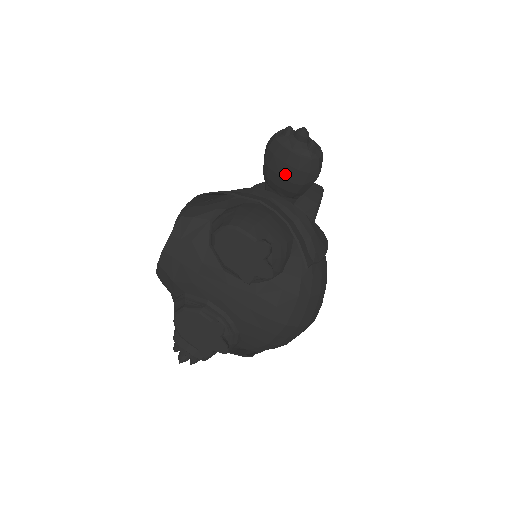
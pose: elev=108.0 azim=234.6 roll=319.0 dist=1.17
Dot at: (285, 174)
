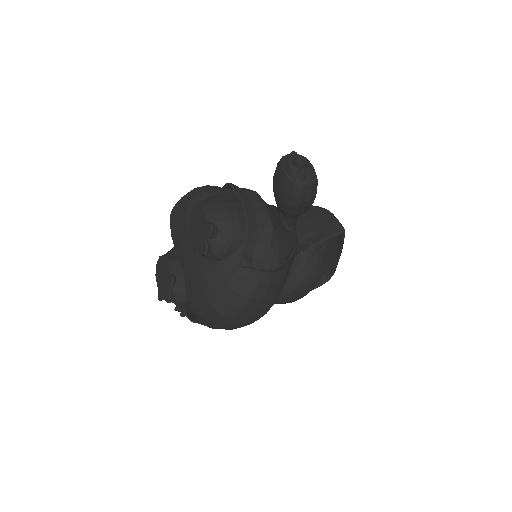
Dot at: (278, 190)
